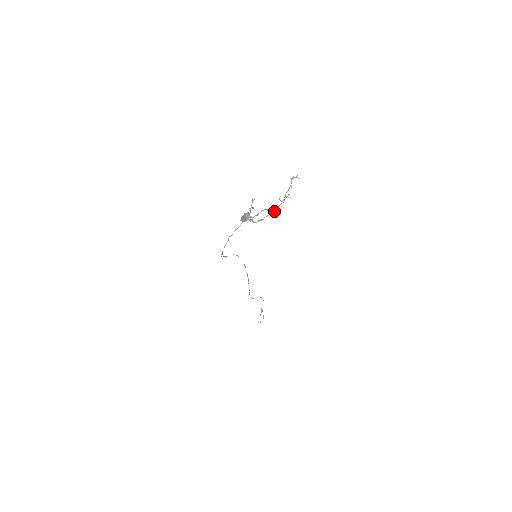
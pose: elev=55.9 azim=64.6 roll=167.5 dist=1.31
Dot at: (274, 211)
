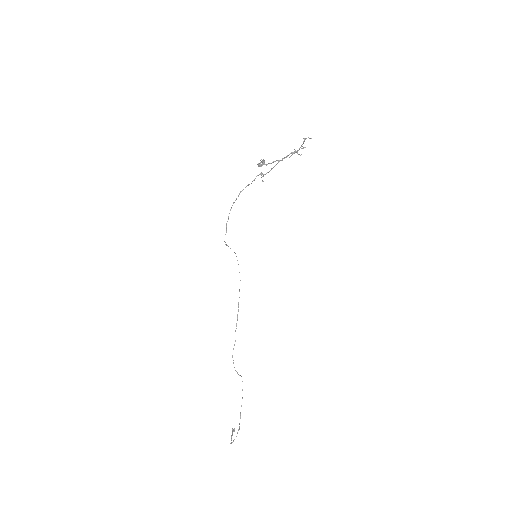
Dot at: (292, 152)
